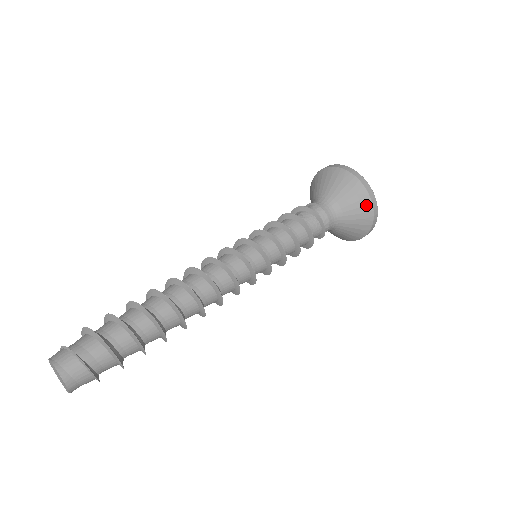
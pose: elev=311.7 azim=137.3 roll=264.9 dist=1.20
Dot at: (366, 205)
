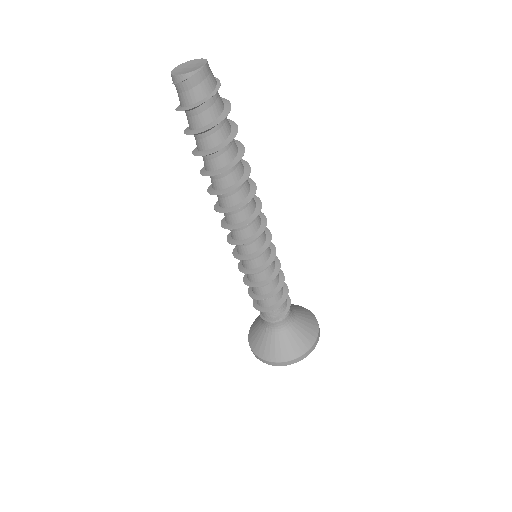
Dot at: (313, 320)
